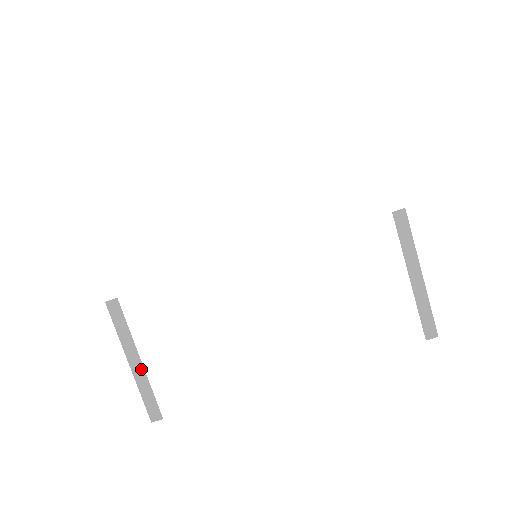
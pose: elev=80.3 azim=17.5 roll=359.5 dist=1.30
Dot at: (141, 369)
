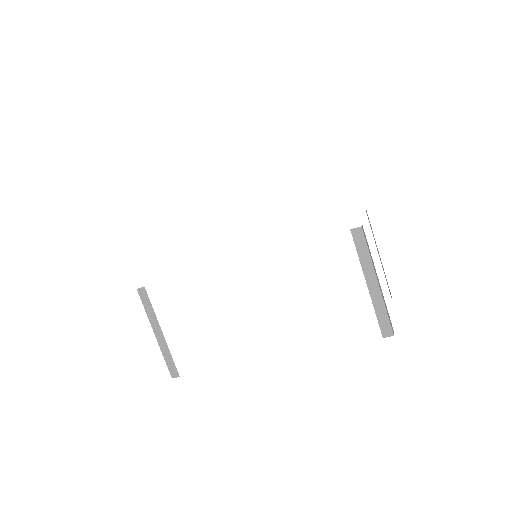
Dot at: (163, 339)
